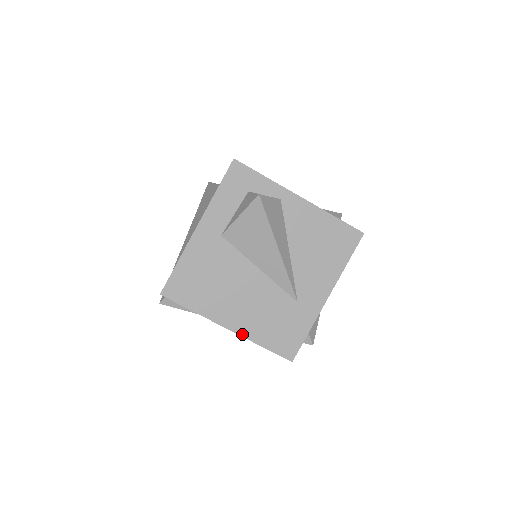
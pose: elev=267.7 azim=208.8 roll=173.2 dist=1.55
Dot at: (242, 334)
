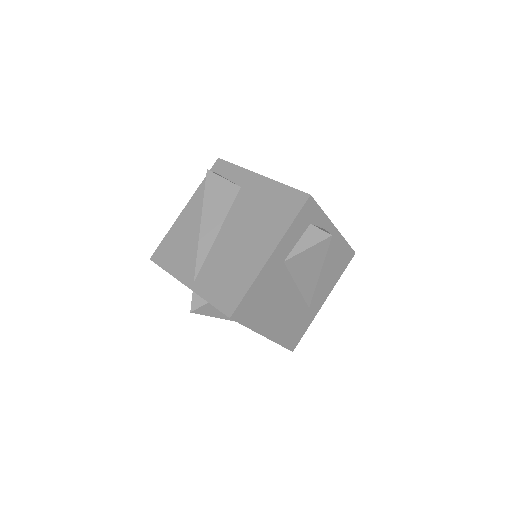
Dot at: (272, 339)
